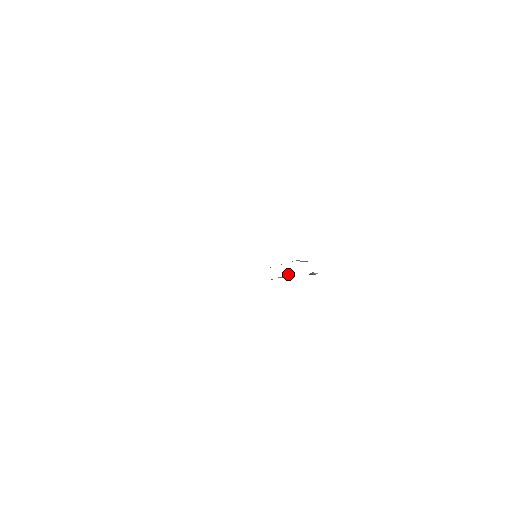
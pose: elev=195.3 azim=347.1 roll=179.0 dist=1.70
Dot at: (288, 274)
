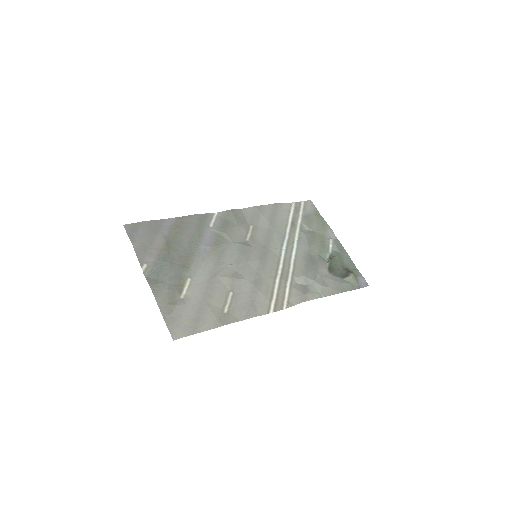
Dot at: (331, 256)
